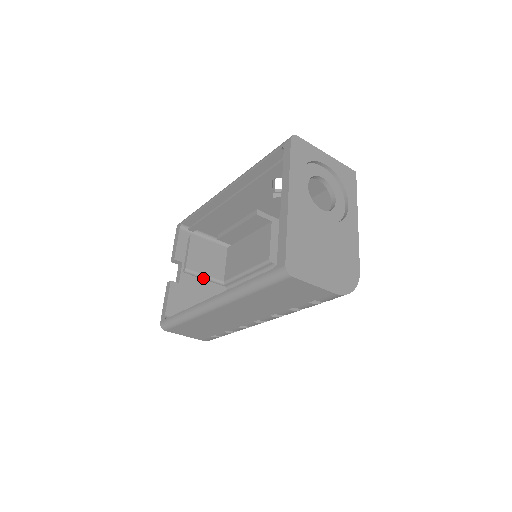
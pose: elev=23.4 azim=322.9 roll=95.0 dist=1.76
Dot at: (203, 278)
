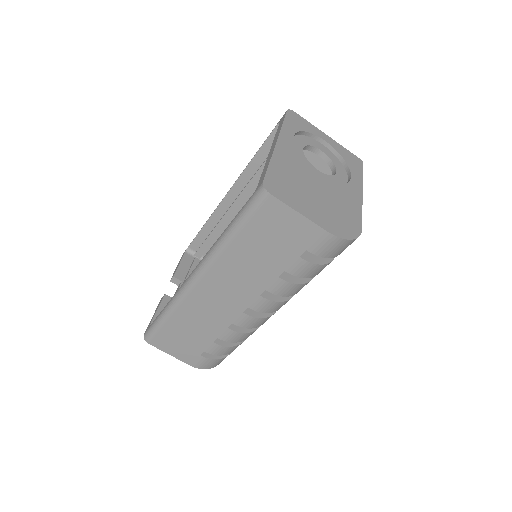
Dot at: occluded
